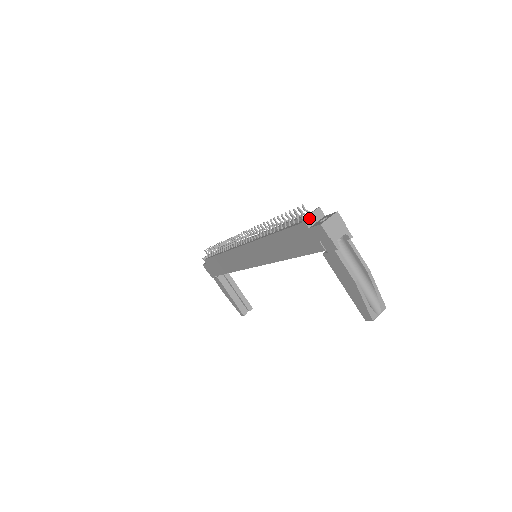
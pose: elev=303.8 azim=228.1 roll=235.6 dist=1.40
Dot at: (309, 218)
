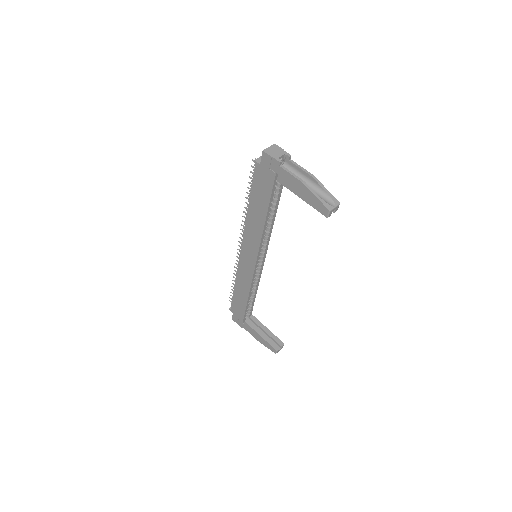
Dot at: (259, 159)
